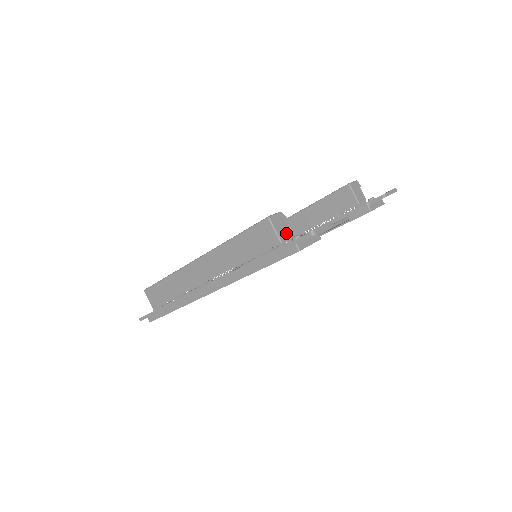
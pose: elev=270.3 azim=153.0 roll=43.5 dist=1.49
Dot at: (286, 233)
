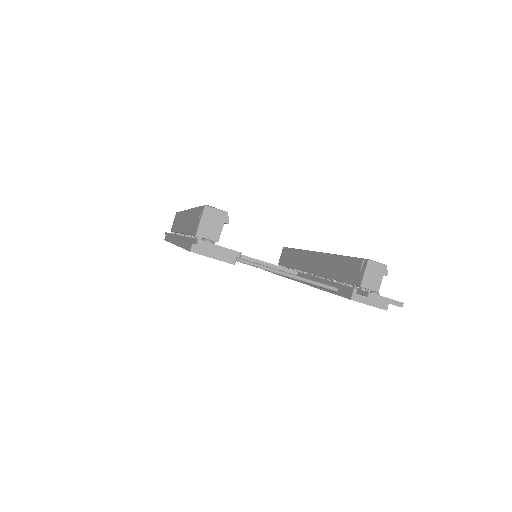
Dot at: (212, 233)
